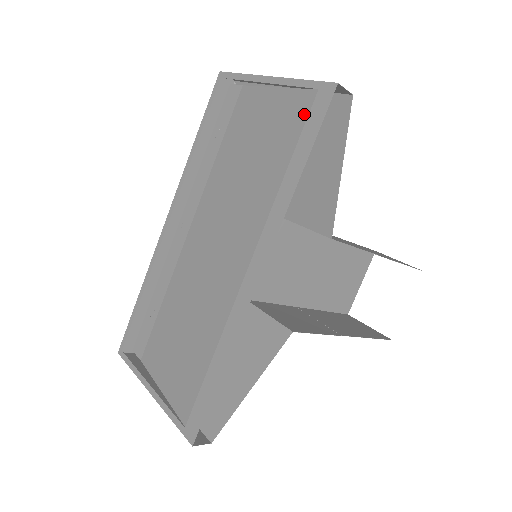
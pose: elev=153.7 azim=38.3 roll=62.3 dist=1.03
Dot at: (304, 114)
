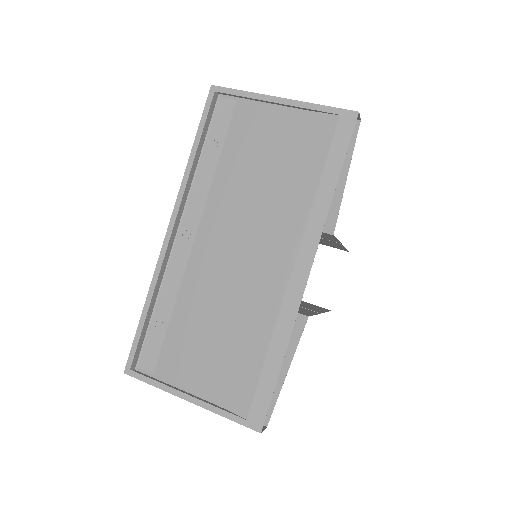
Dot at: (328, 135)
